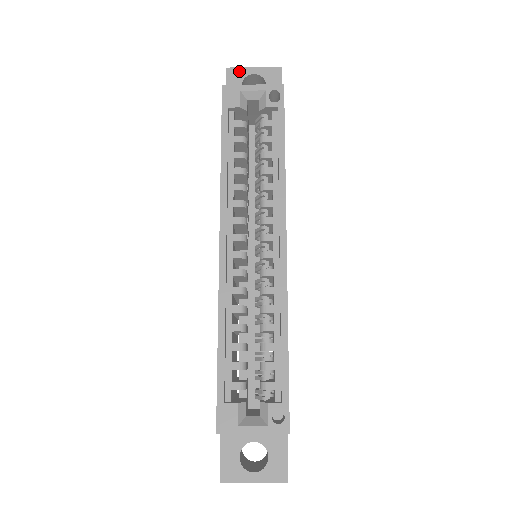
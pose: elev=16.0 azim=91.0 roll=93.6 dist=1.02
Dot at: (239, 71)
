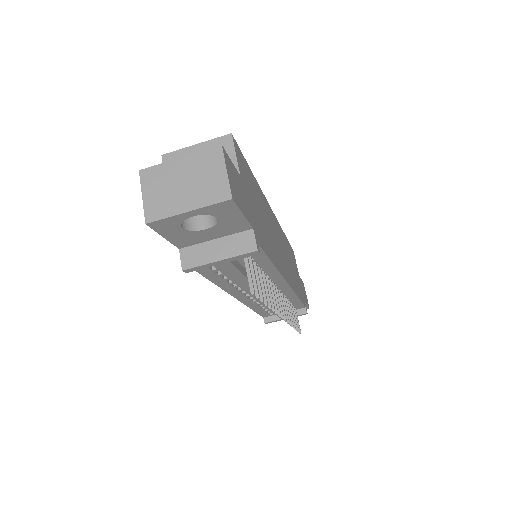
Dot at: occluded
